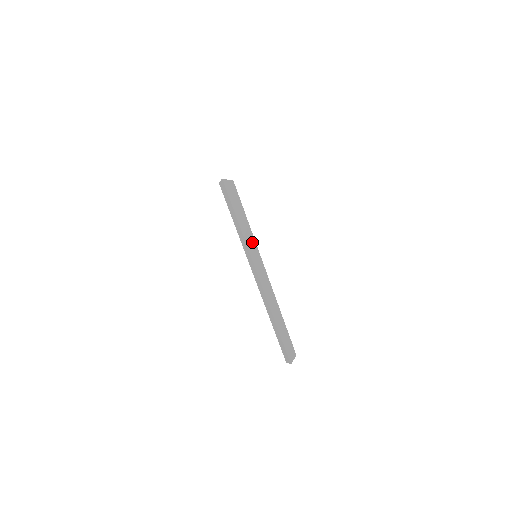
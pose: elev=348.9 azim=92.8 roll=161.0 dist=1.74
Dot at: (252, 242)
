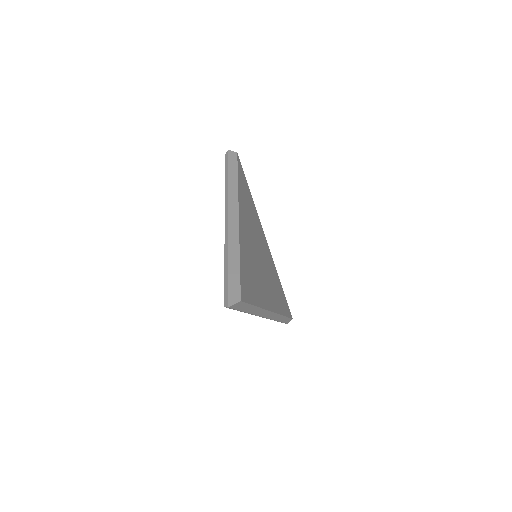
Dot at: (259, 310)
